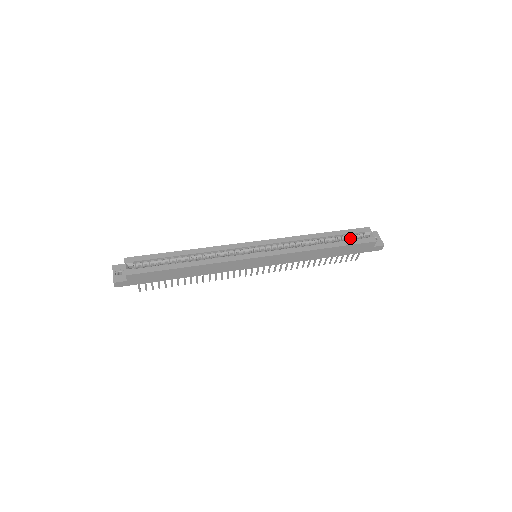
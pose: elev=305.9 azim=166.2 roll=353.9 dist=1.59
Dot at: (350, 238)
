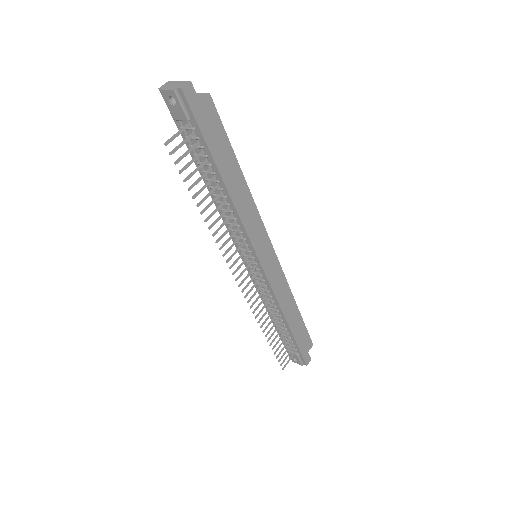
Dot at: occluded
